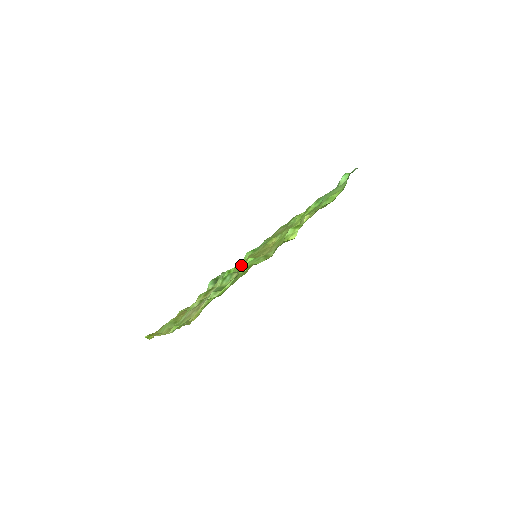
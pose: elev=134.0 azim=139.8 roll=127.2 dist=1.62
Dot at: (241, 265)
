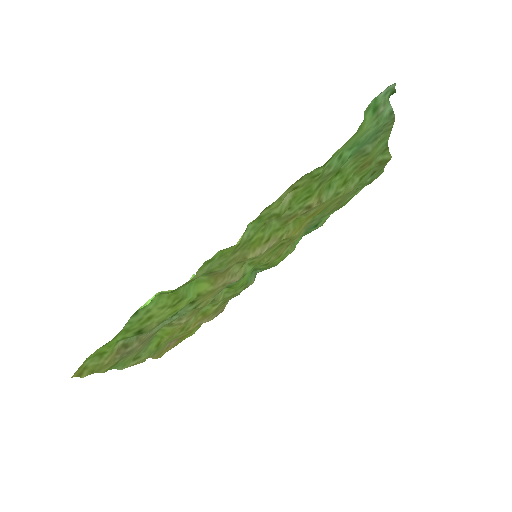
Dot at: occluded
